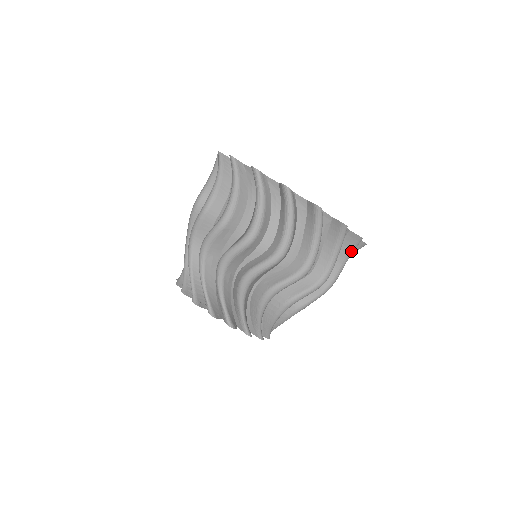
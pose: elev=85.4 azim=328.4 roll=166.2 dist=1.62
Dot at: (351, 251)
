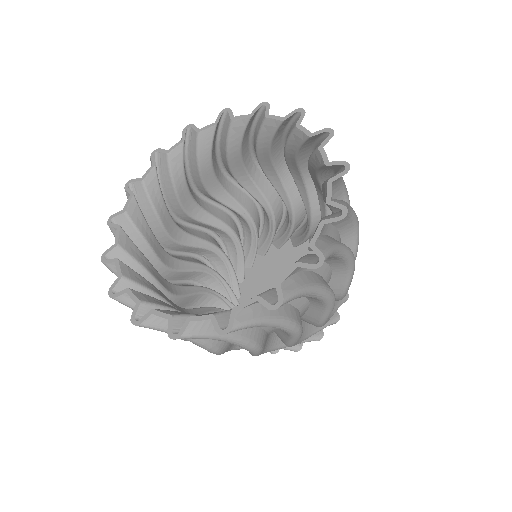
Dot at: occluded
